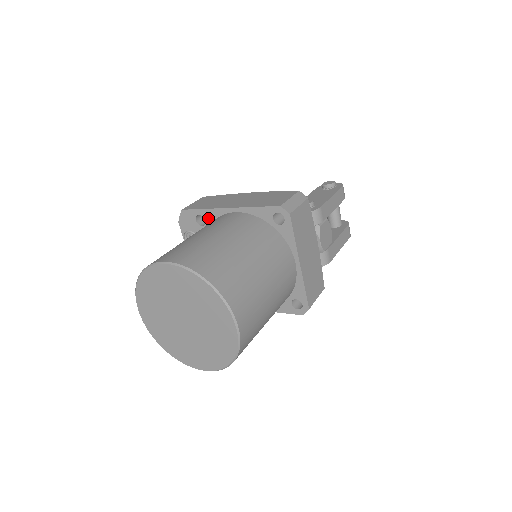
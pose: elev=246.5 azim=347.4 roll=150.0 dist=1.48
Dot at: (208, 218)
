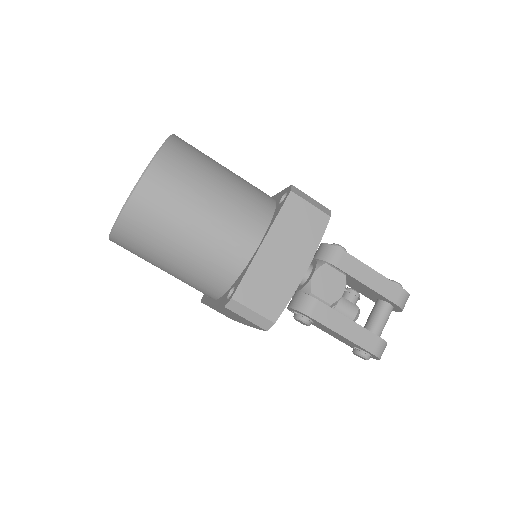
Dot at: occluded
